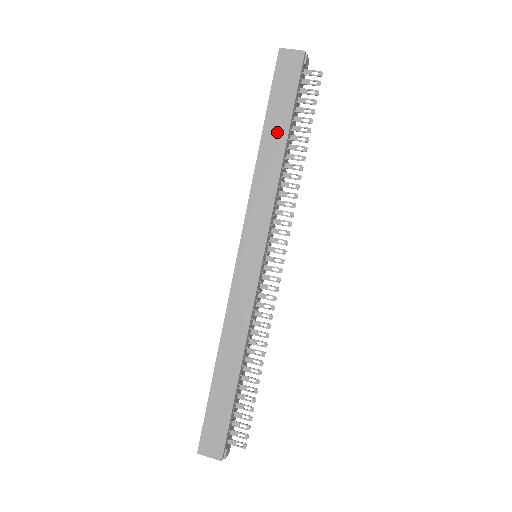
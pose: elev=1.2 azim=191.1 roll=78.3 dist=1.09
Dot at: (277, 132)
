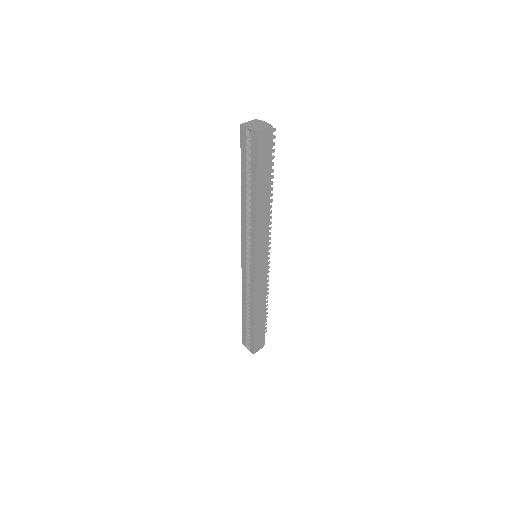
Dot at: (265, 189)
